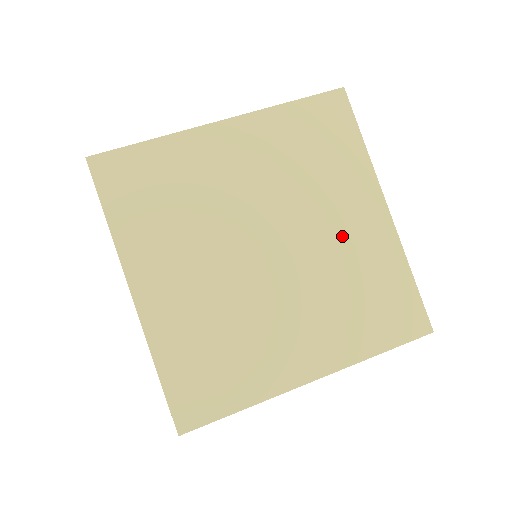
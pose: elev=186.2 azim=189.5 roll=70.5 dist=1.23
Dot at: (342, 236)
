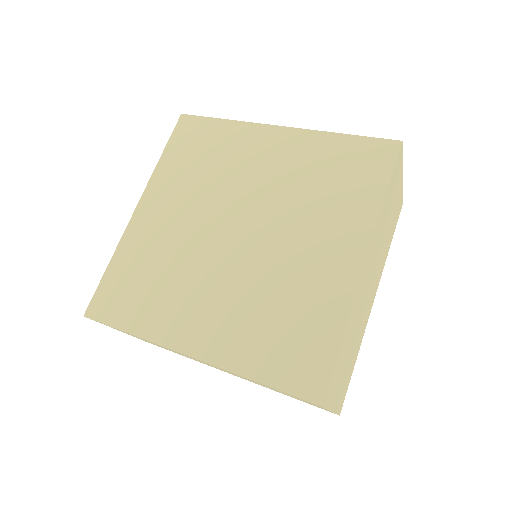
Dot at: (272, 171)
